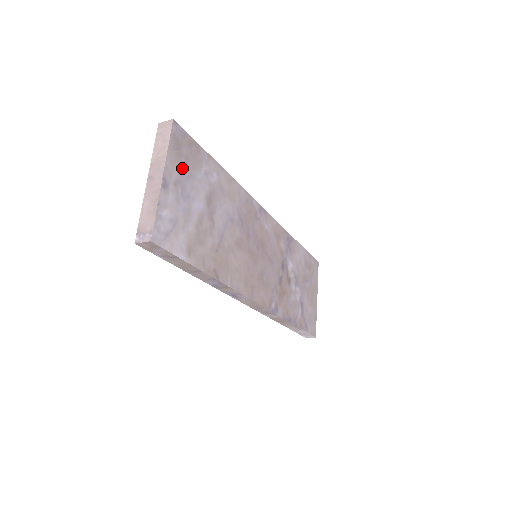
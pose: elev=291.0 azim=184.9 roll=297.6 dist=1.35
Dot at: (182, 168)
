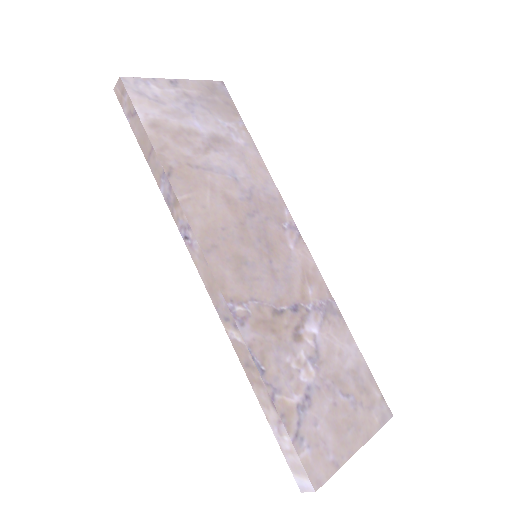
Dot at: (204, 99)
